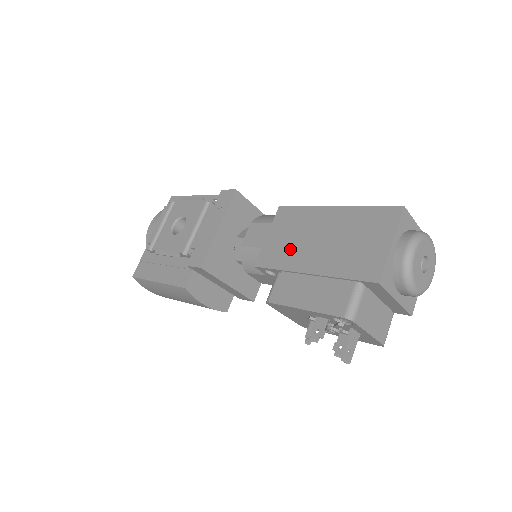
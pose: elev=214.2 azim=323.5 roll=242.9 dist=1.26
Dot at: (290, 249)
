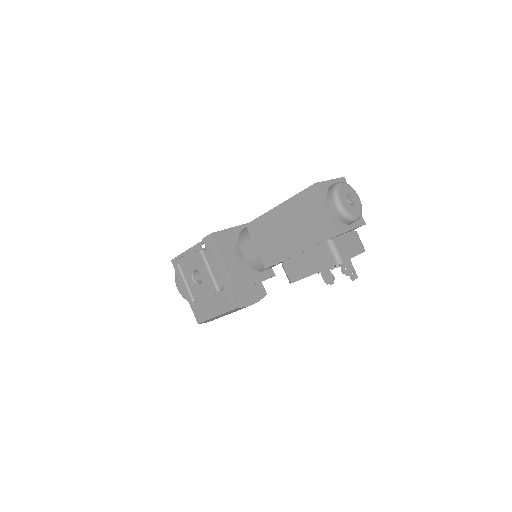
Dot at: (276, 247)
